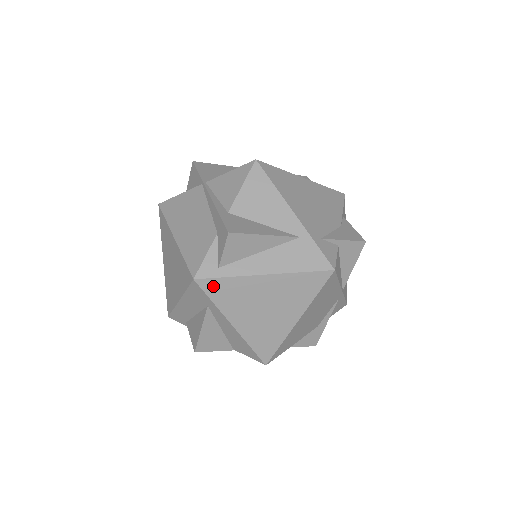
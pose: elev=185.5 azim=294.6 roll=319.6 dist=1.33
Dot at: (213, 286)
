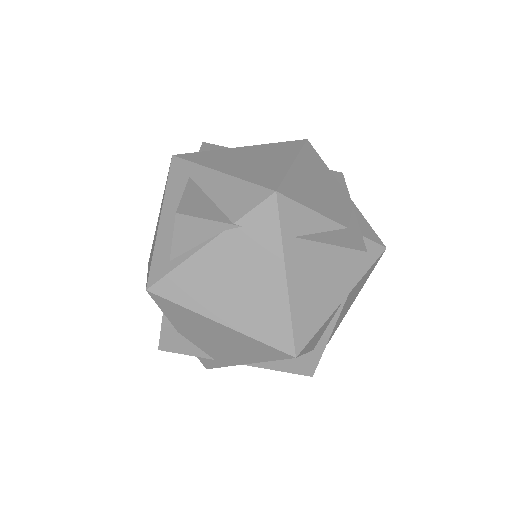
Dot at: (192, 156)
